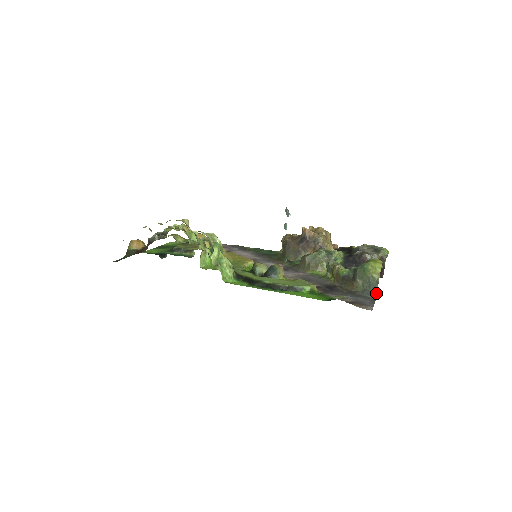
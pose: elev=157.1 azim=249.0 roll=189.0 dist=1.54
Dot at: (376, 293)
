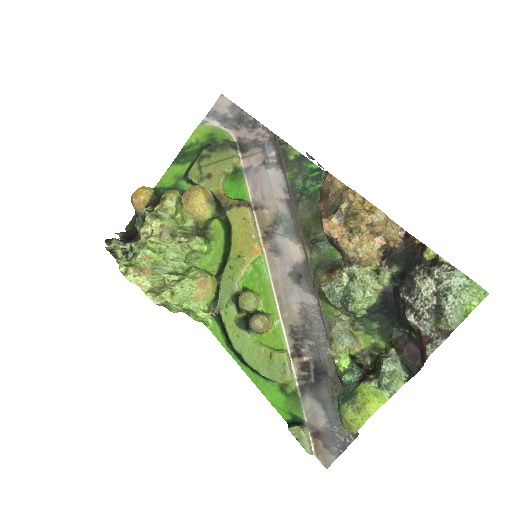
Dot at: (358, 433)
